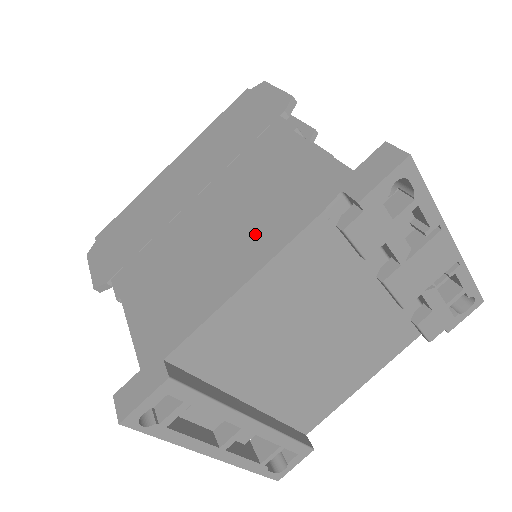
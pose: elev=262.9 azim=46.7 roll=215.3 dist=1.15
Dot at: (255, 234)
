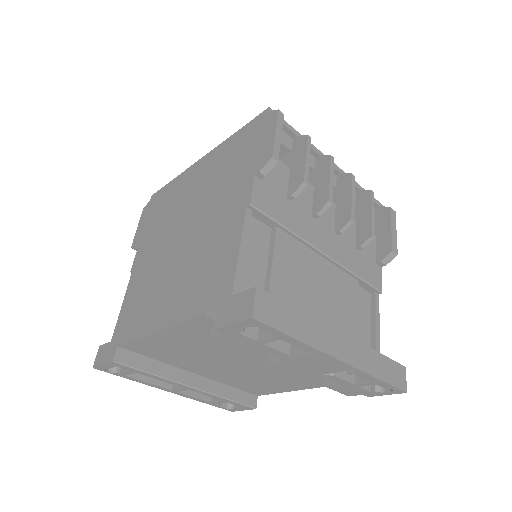
Dot at: (180, 294)
